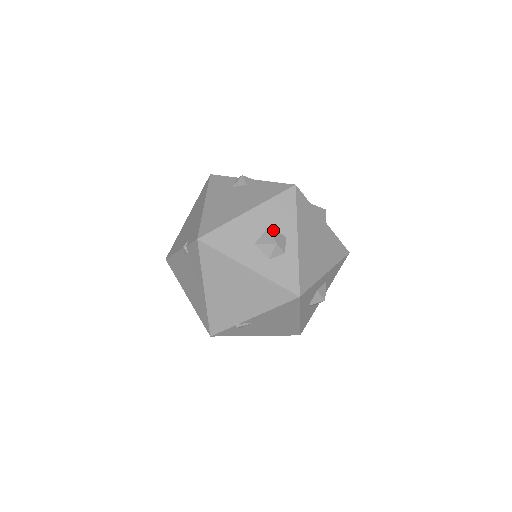
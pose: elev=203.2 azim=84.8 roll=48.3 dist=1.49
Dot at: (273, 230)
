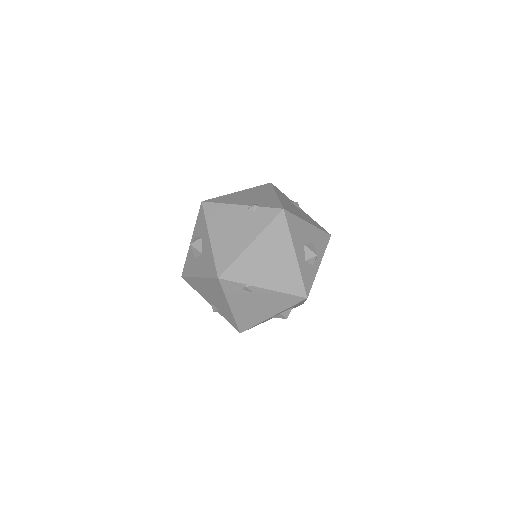
Dot at: (314, 247)
